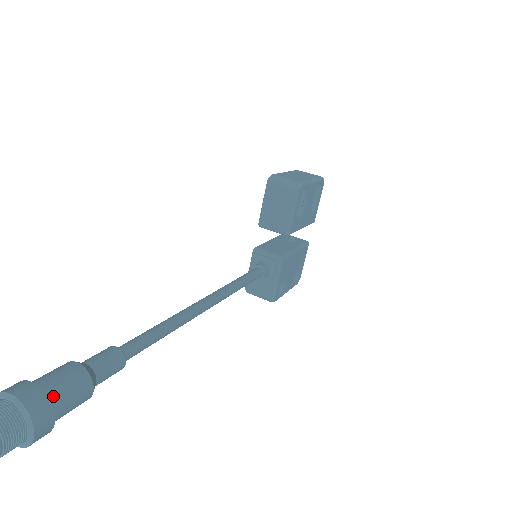
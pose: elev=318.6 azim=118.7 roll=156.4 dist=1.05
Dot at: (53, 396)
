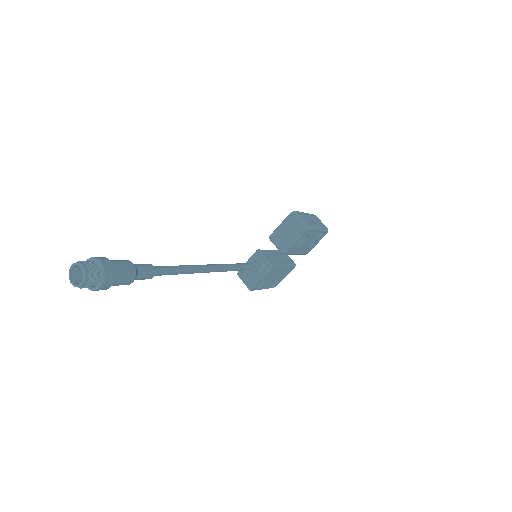
Dot at: (116, 273)
